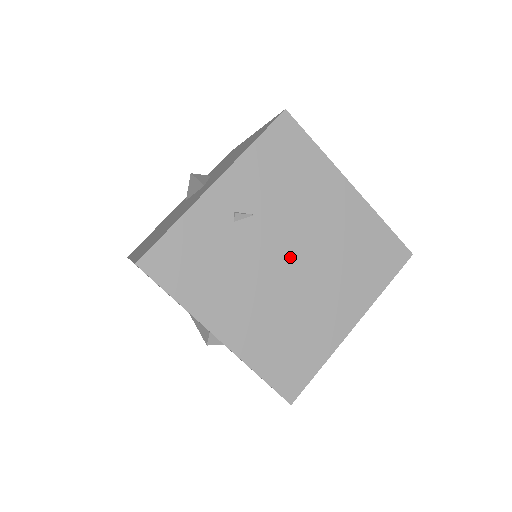
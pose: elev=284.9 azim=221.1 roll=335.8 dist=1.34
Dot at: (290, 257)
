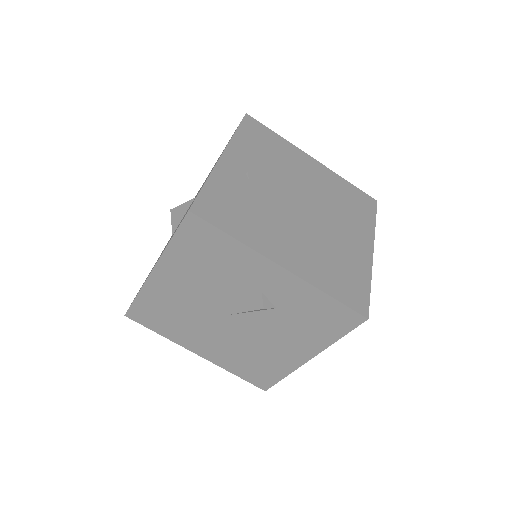
Dot at: (301, 204)
